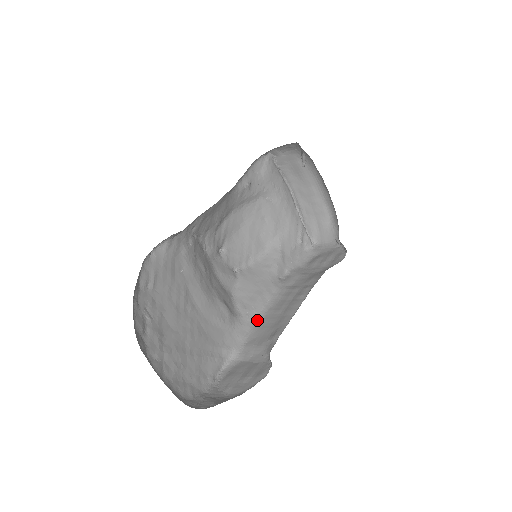
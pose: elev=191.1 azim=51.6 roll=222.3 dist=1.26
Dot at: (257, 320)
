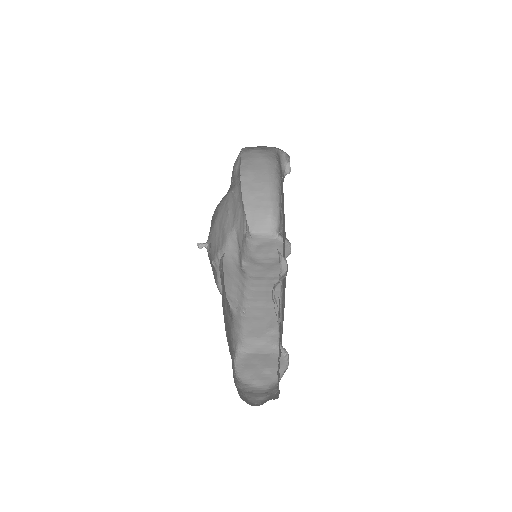
Dot at: (243, 312)
